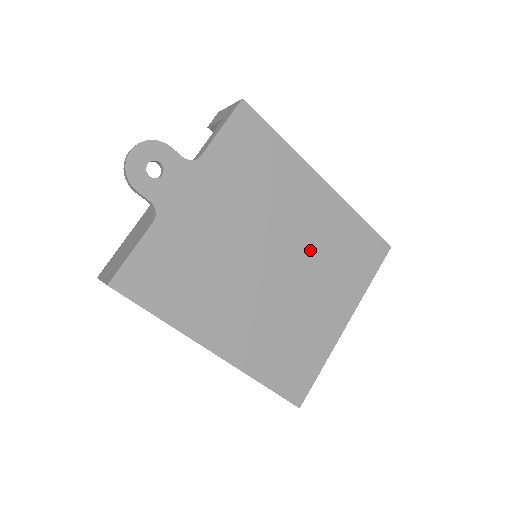
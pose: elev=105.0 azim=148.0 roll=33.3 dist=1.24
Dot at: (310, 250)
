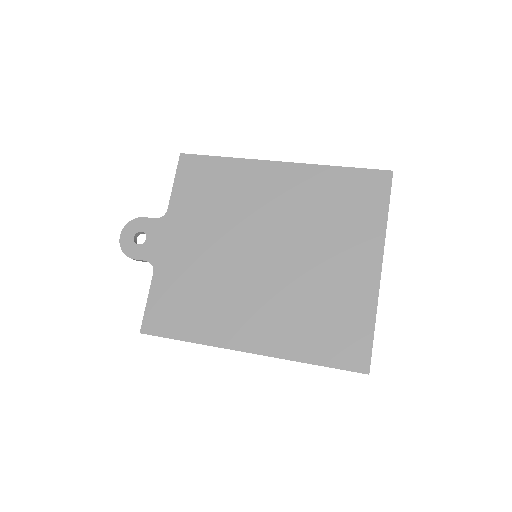
Dot at: (298, 223)
